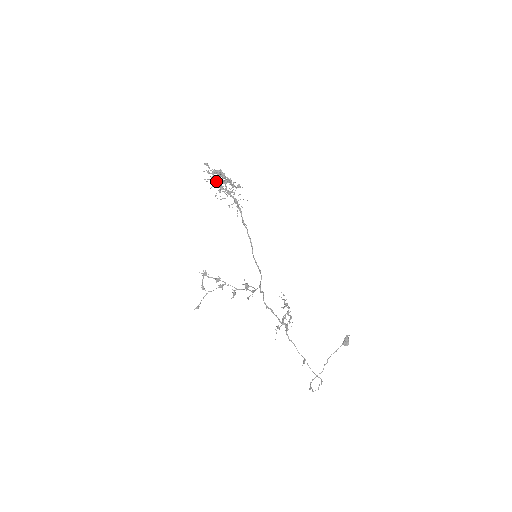
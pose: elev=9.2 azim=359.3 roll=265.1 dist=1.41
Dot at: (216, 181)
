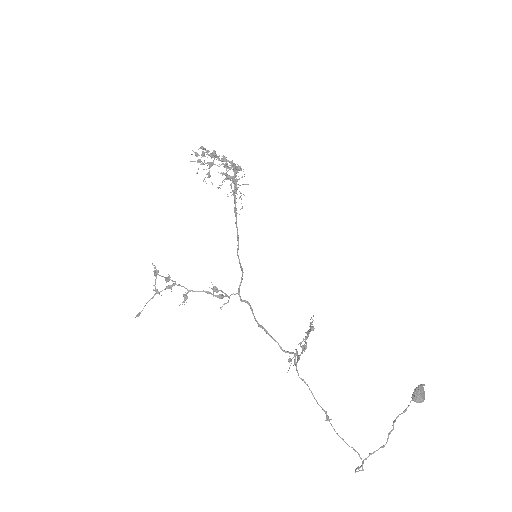
Dot at: (202, 162)
